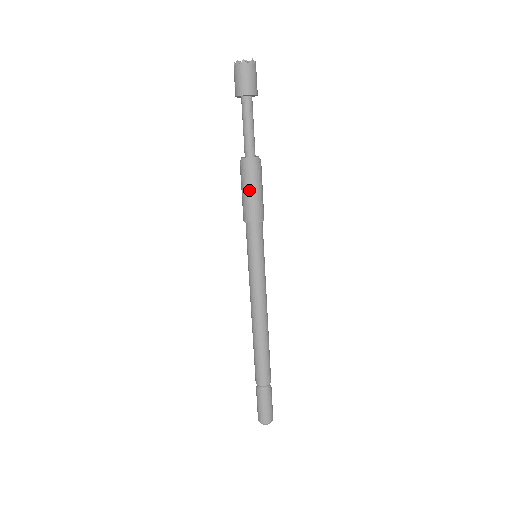
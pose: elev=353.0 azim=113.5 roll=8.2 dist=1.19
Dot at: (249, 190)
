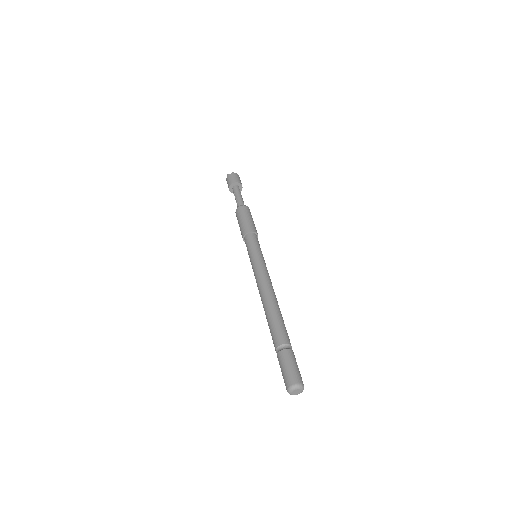
Dot at: (249, 217)
